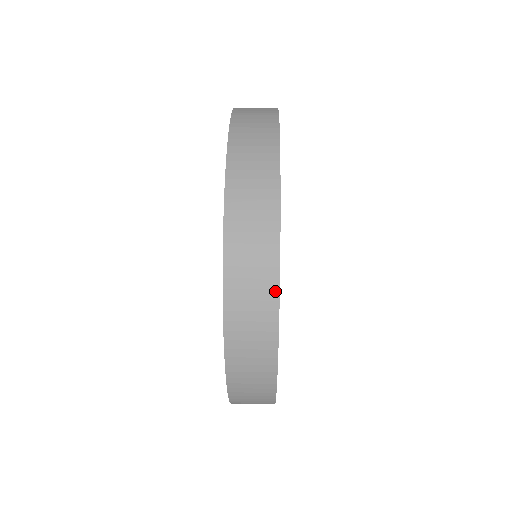
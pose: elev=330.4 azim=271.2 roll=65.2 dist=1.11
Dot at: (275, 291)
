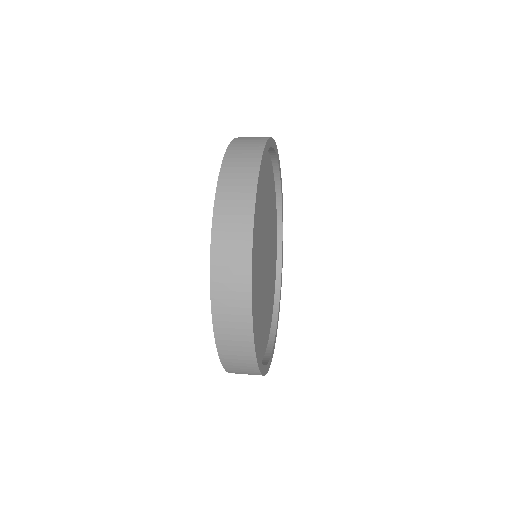
Dot at: (250, 336)
